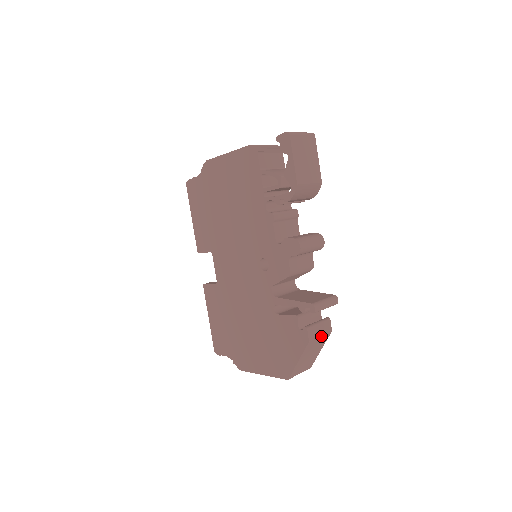
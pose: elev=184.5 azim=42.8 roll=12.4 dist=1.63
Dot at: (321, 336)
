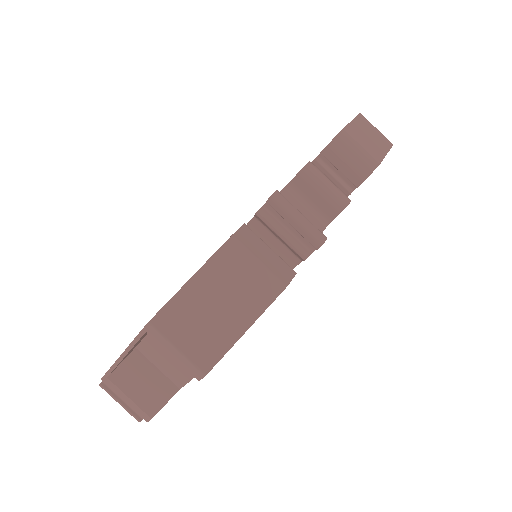
Dot at: (260, 264)
